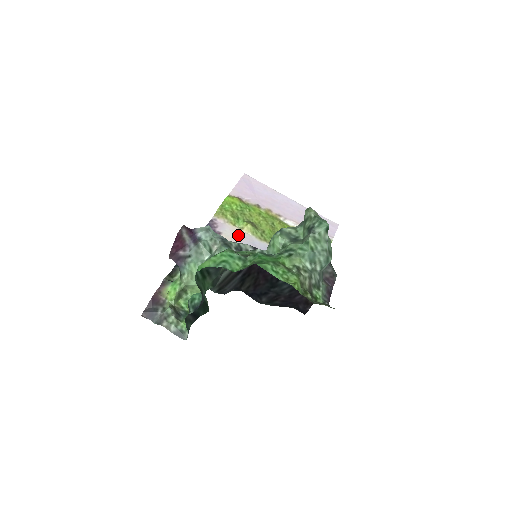
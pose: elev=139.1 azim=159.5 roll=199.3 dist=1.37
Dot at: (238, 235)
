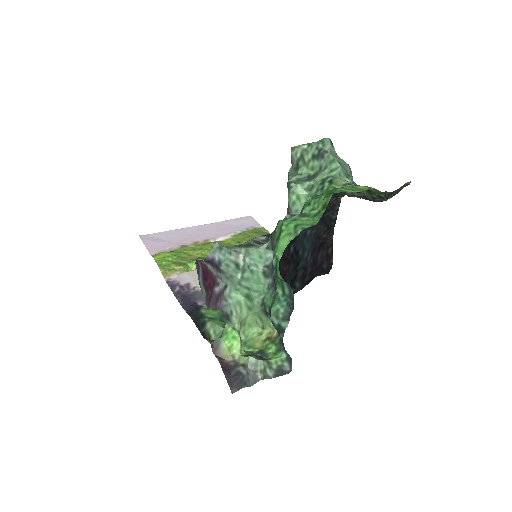
Dot at: occluded
